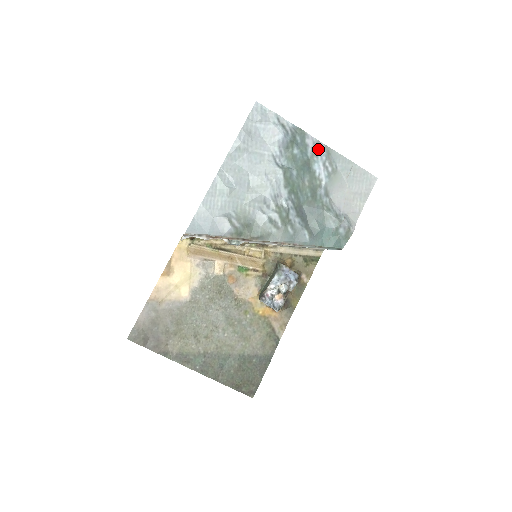
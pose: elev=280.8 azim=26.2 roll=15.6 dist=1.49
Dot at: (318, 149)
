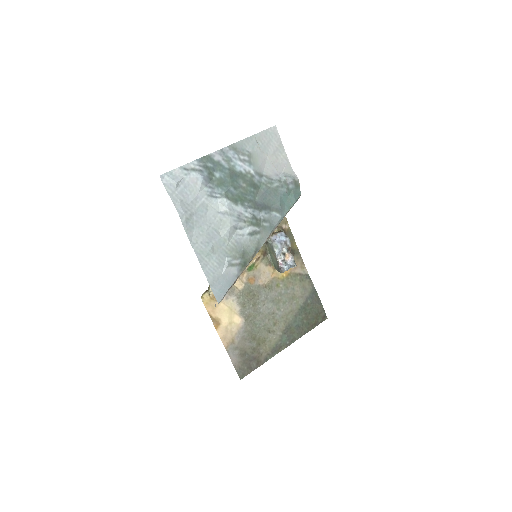
Dot at: (227, 155)
